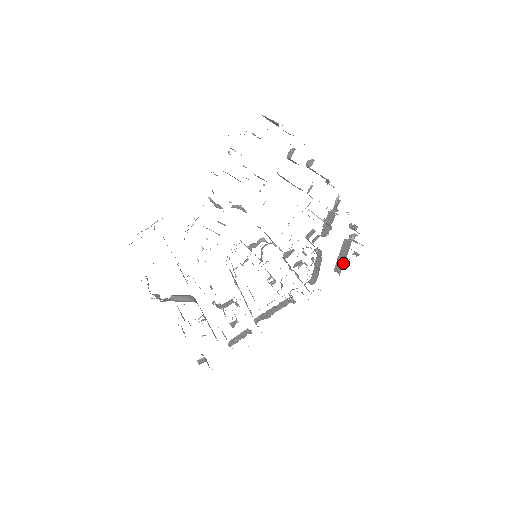
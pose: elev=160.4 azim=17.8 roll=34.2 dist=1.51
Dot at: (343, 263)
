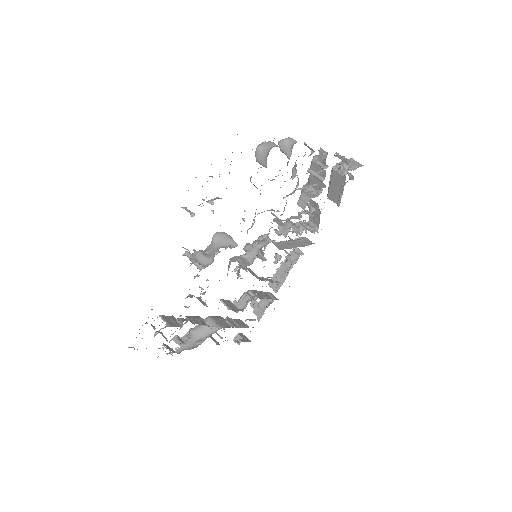
Dot at: (340, 196)
